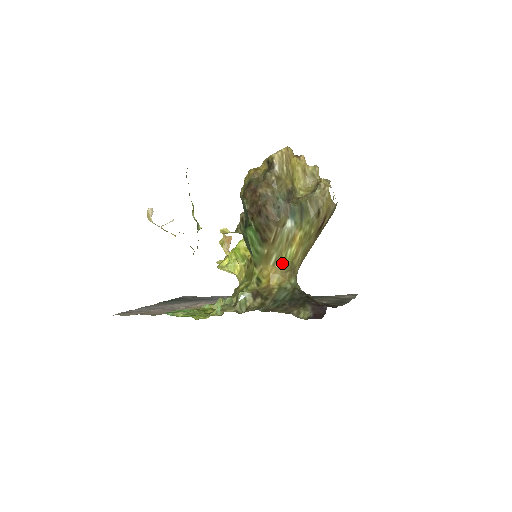
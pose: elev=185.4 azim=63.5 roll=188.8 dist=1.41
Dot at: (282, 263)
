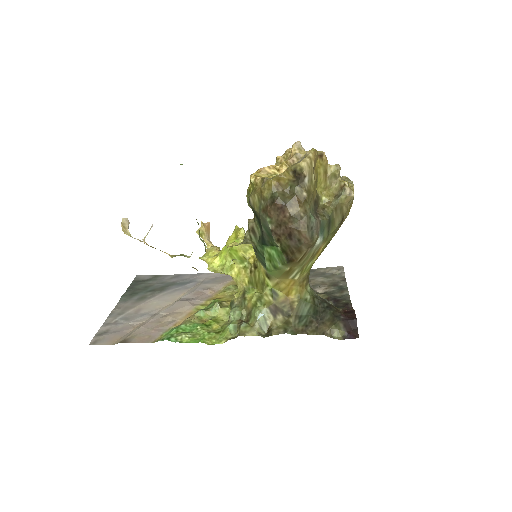
Dot at: (301, 275)
